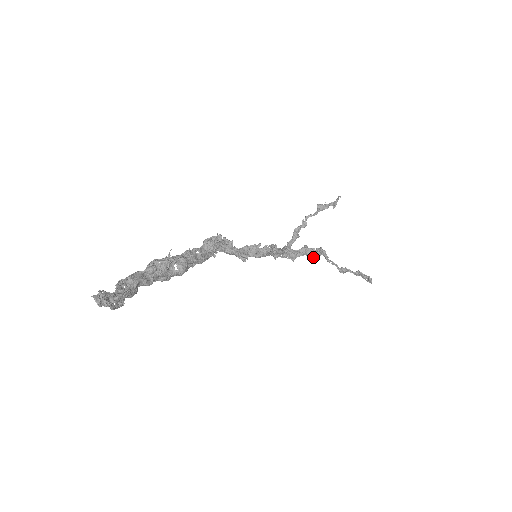
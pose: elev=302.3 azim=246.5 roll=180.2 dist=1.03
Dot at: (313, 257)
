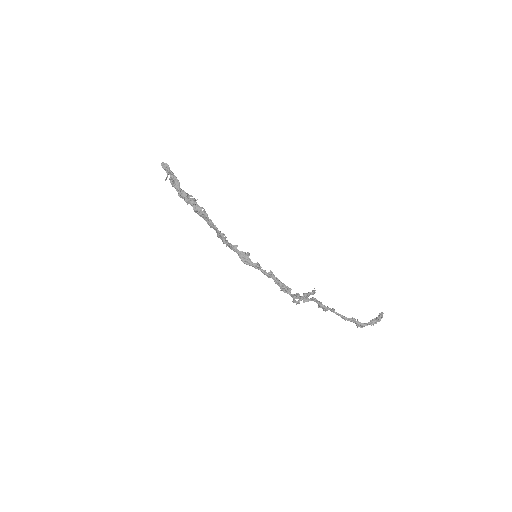
Dot at: (316, 301)
